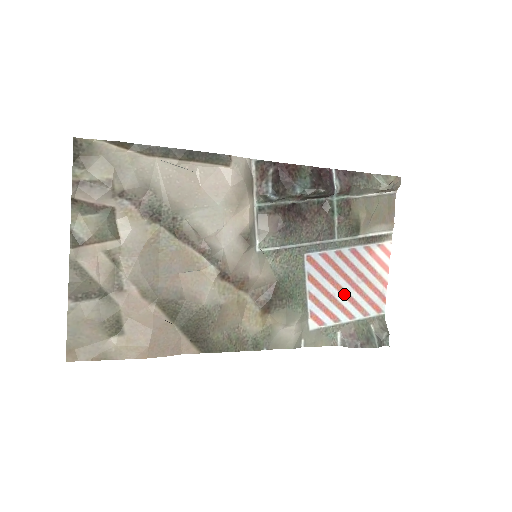
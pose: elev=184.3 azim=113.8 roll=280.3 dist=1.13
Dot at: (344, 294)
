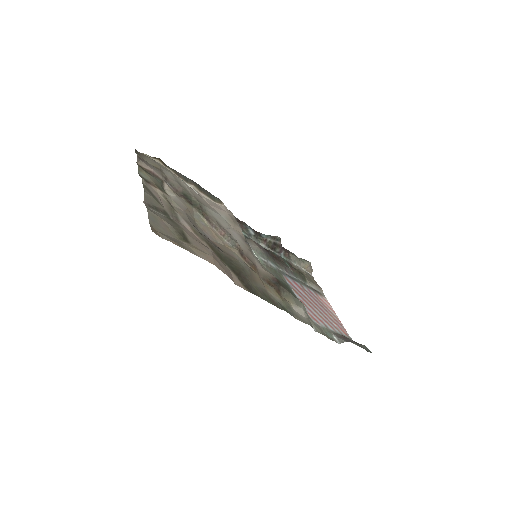
Dot at: (320, 312)
